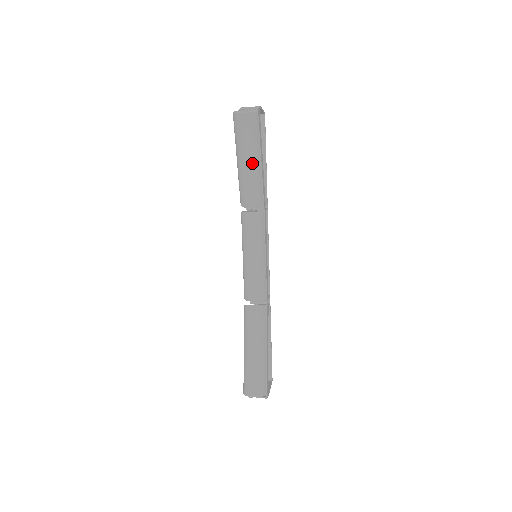
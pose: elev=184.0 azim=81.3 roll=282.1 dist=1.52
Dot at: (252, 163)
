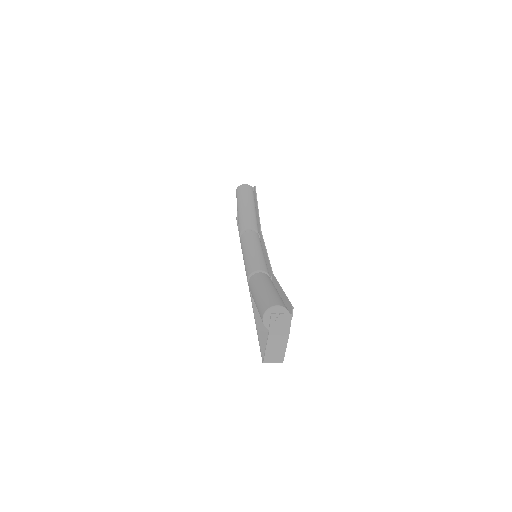
Dot at: (251, 206)
